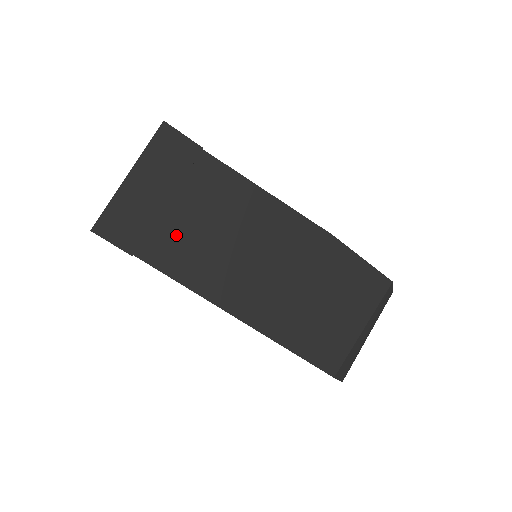
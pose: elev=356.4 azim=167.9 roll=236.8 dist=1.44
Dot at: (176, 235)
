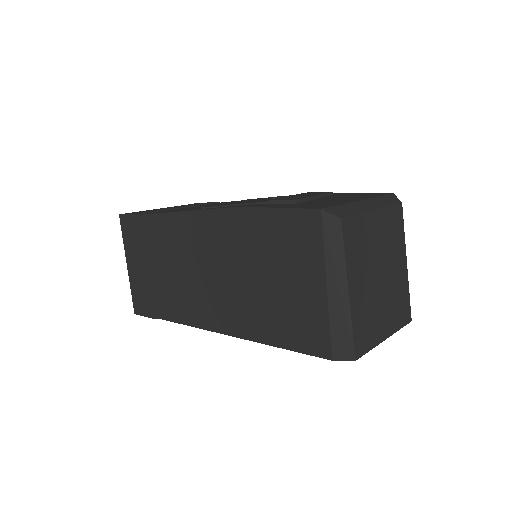
Dot at: (163, 289)
